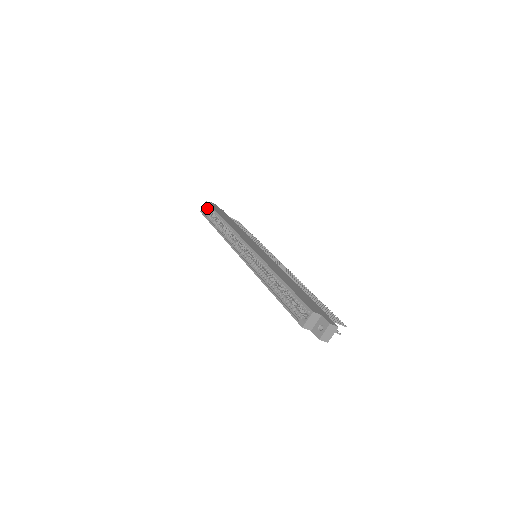
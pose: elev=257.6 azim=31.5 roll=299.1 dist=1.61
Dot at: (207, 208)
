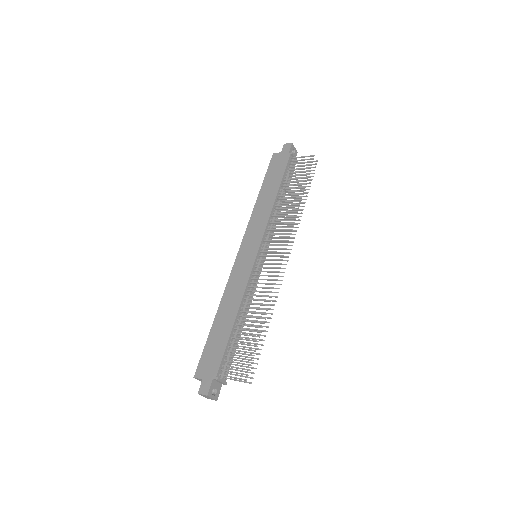
Dot at: occluded
